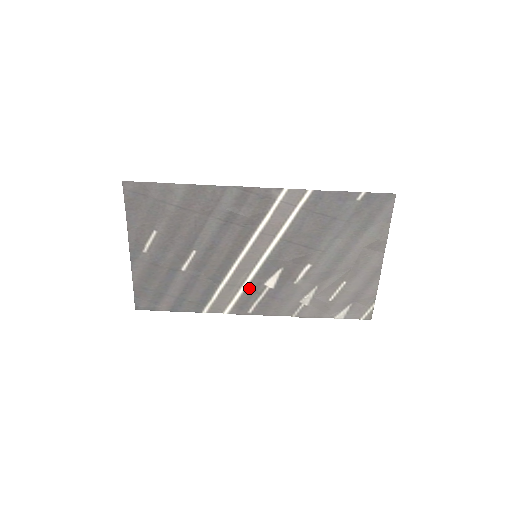
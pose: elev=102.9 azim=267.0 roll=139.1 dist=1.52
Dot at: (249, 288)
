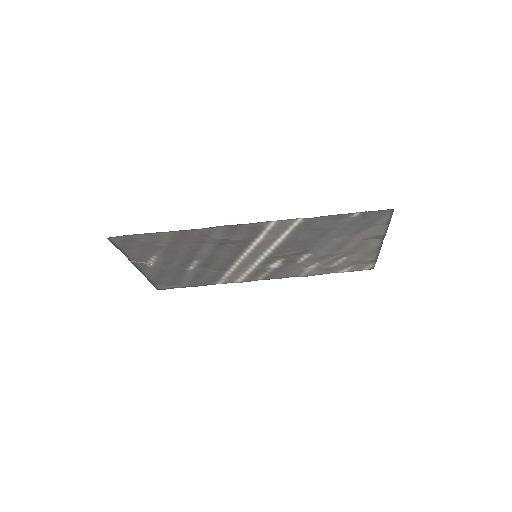
Dot at: (255, 270)
